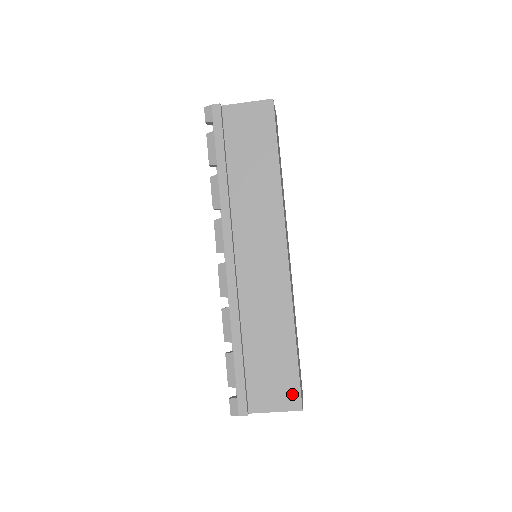
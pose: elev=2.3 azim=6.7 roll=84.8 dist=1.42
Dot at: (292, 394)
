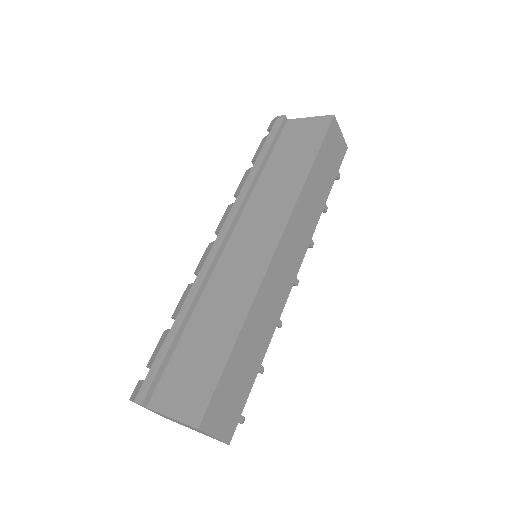
Dot at: (199, 403)
